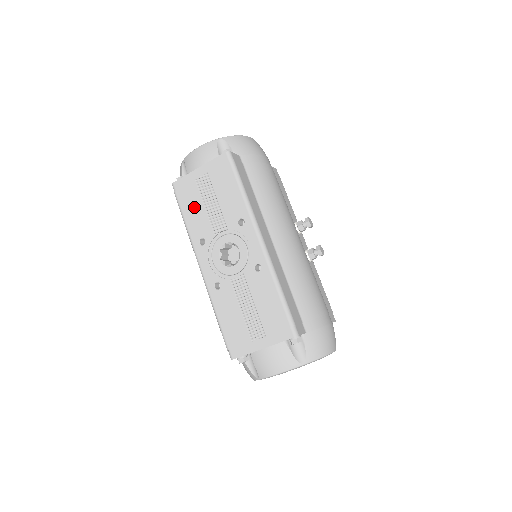
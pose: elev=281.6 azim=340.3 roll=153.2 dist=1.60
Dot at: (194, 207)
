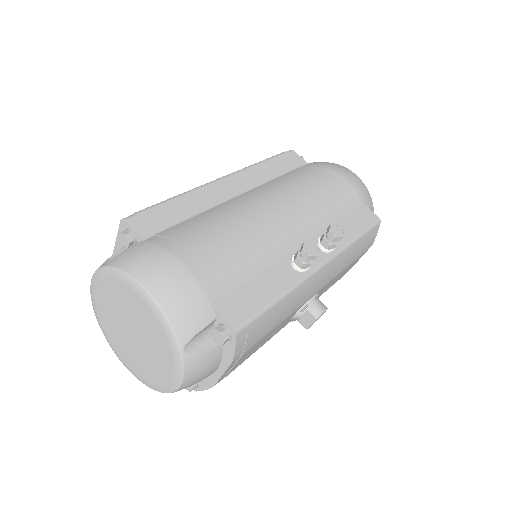
Dot at: occluded
